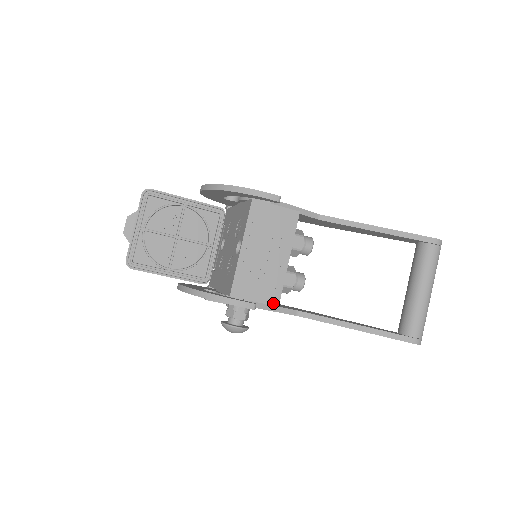
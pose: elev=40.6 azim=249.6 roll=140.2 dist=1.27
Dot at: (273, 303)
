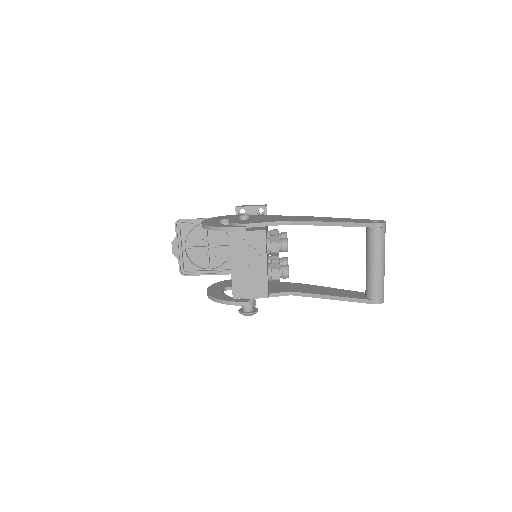
Dot at: (264, 296)
